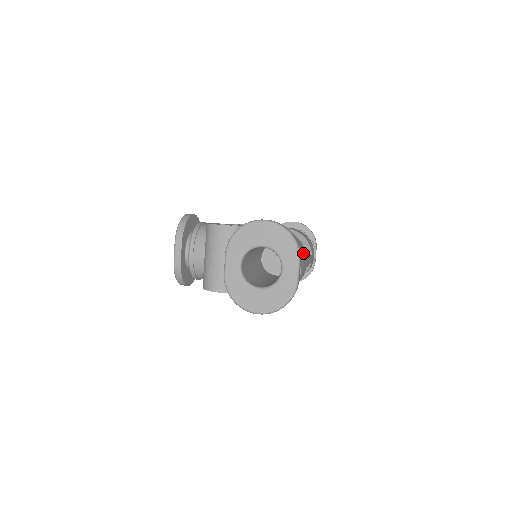
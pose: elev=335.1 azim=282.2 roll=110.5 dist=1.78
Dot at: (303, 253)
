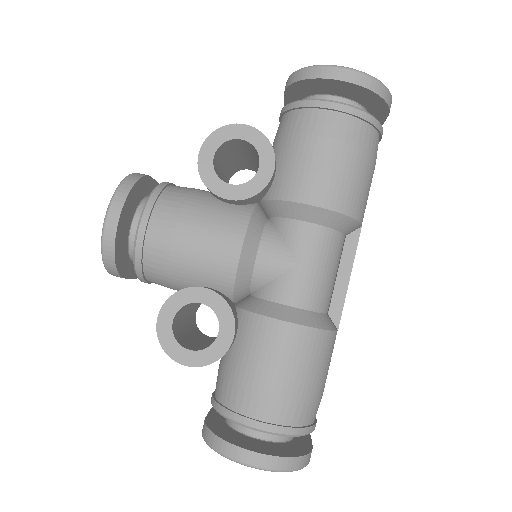
Dot at: (325, 374)
